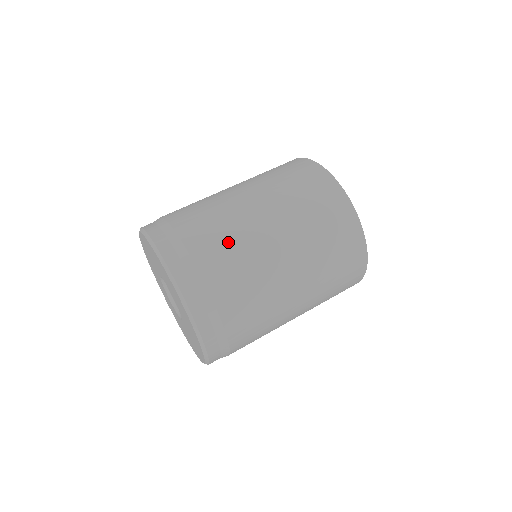
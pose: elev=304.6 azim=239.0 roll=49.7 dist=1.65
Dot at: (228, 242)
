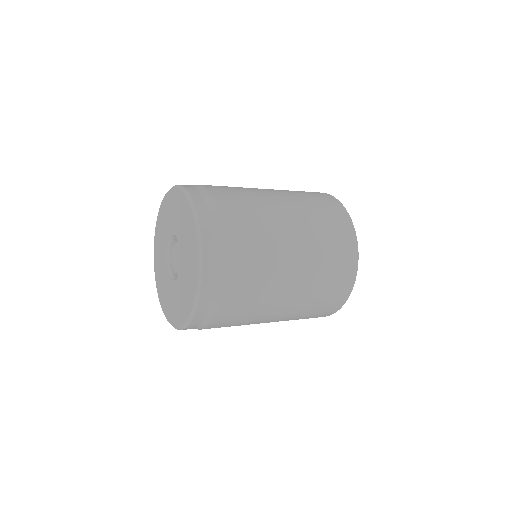
Dot at: (239, 192)
